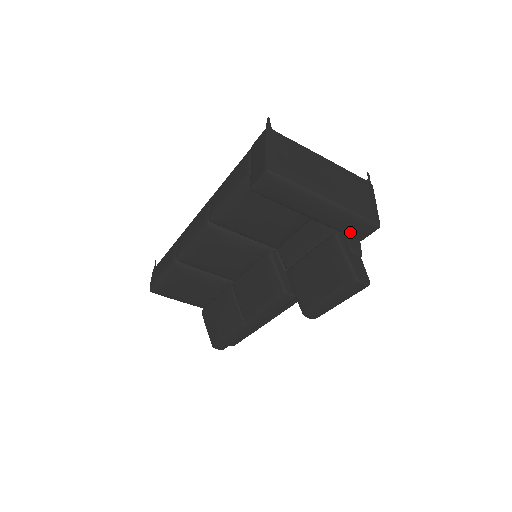
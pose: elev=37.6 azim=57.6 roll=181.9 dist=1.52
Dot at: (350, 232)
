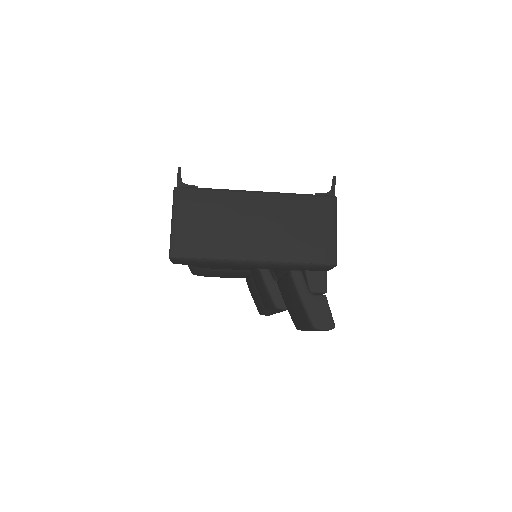
Dot at: (306, 270)
